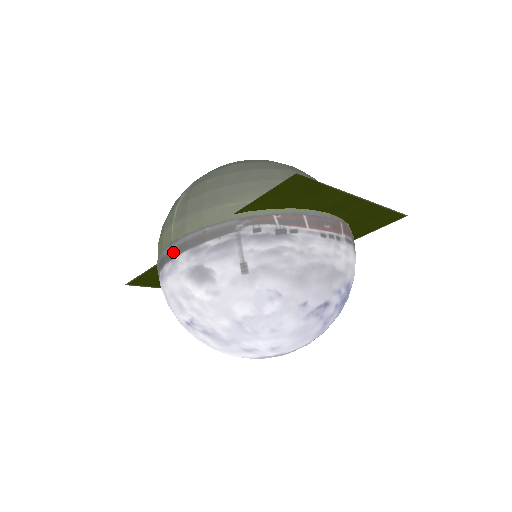
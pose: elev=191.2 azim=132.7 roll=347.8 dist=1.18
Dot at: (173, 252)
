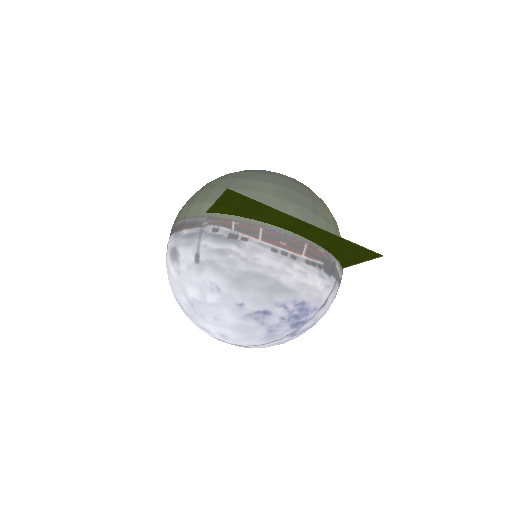
Dot at: occluded
